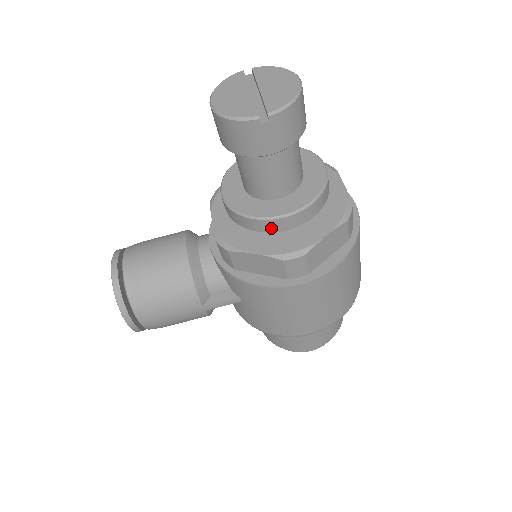
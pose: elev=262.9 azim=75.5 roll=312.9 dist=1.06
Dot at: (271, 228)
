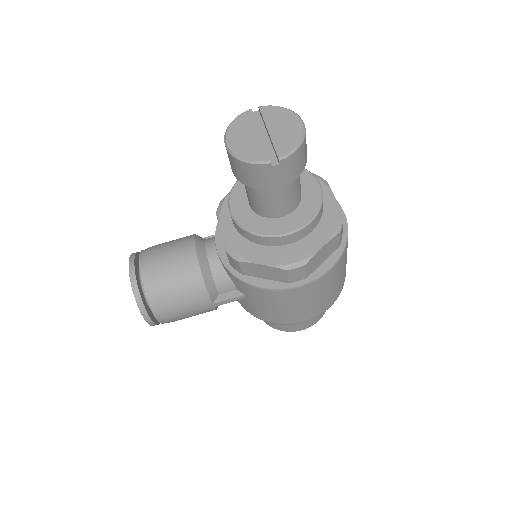
Dot at: (276, 243)
